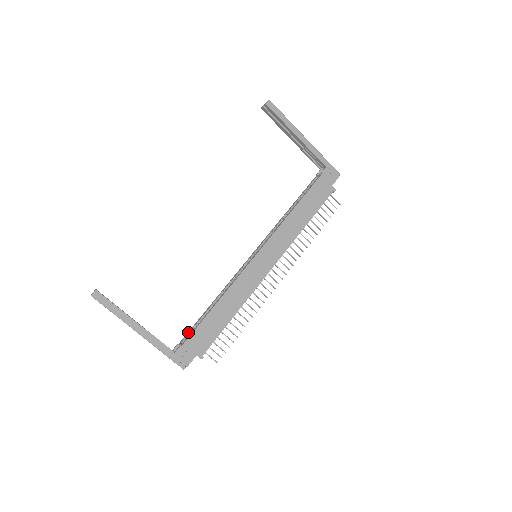
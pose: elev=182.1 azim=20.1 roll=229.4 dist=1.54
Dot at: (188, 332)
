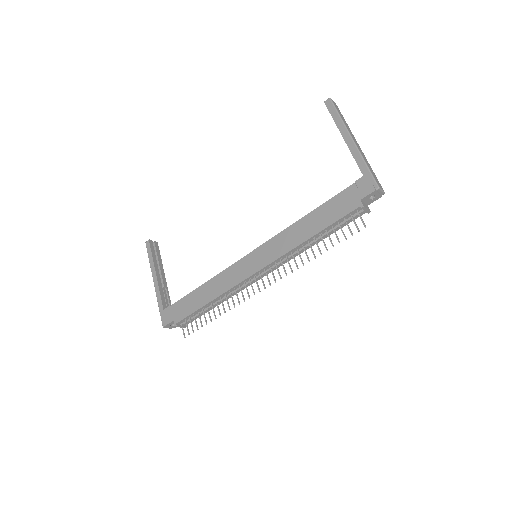
Dot at: occluded
